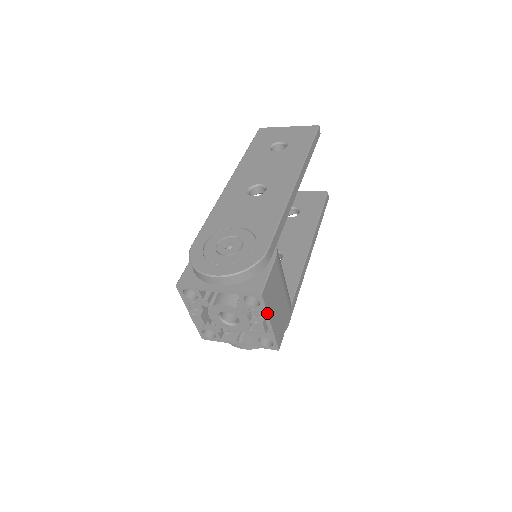
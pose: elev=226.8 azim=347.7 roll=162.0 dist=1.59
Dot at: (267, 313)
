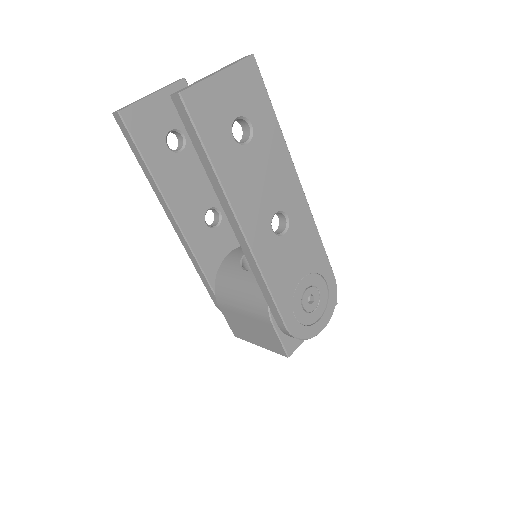
Dot at: occluded
